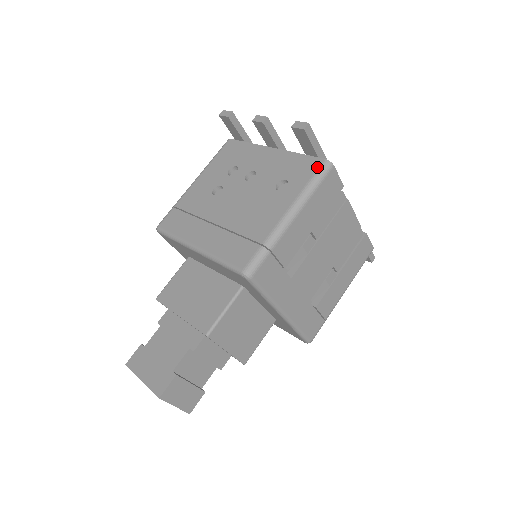
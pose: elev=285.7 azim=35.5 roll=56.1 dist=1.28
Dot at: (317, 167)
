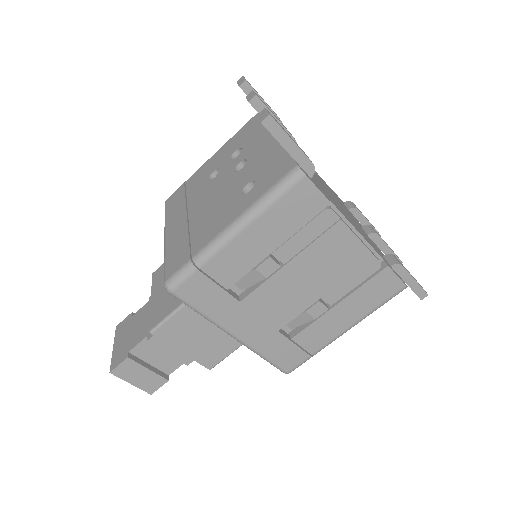
Dot at: (284, 174)
